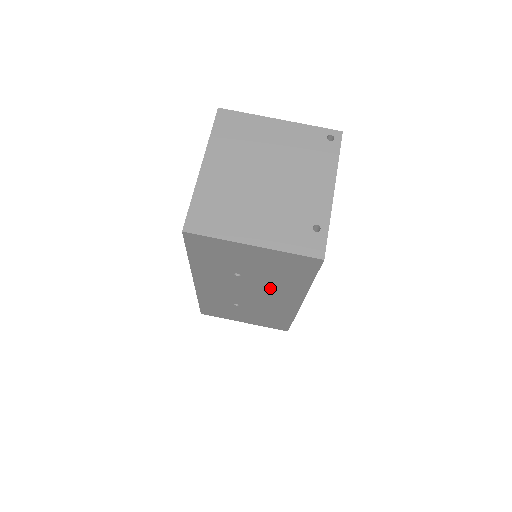
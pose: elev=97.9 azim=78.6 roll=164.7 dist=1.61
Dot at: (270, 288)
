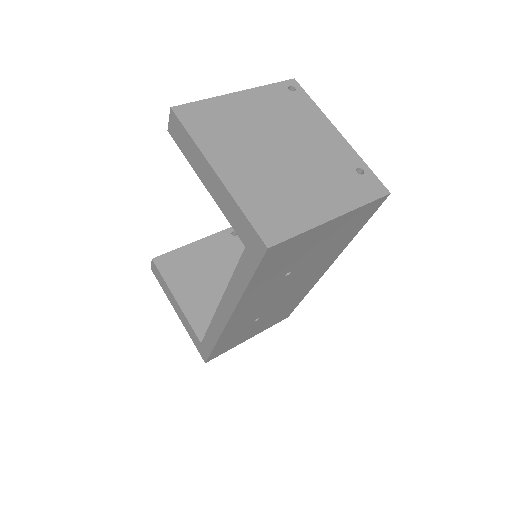
Dot at: (310, 269)
